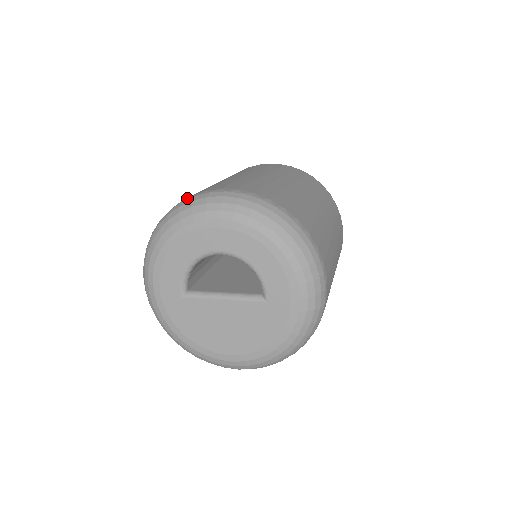
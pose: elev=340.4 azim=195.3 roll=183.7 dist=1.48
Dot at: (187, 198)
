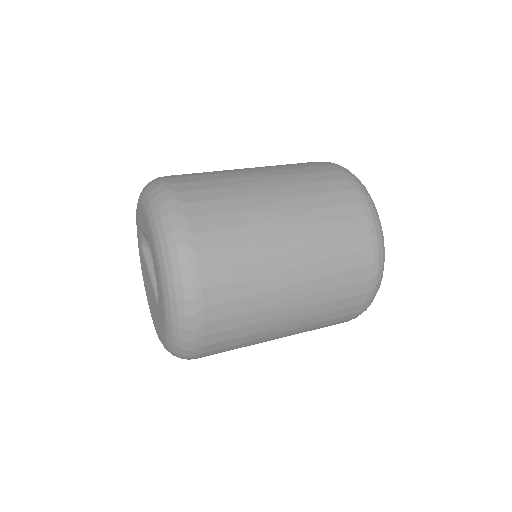
Dot at: (165, 178)
